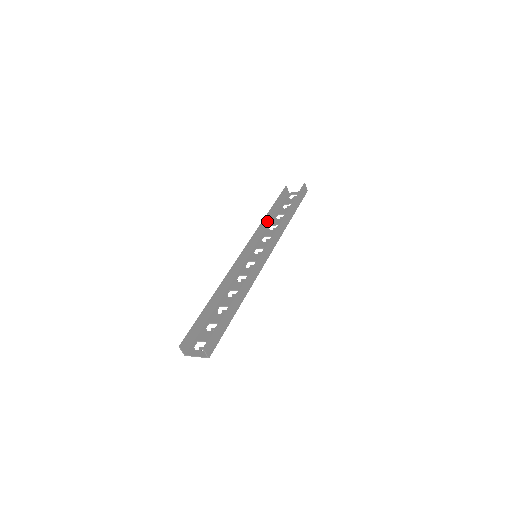
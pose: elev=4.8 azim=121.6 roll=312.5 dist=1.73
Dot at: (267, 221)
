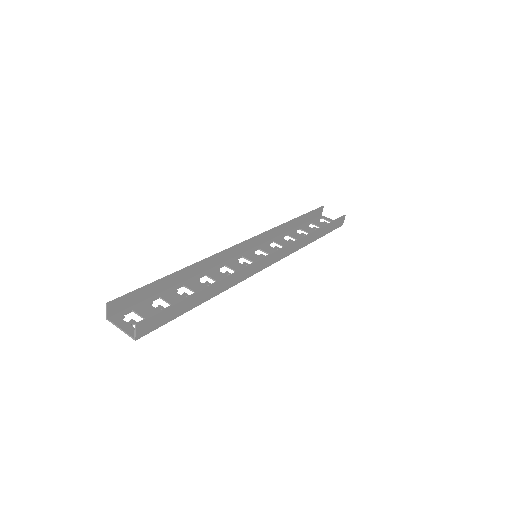
Dot at: (286, 228)
